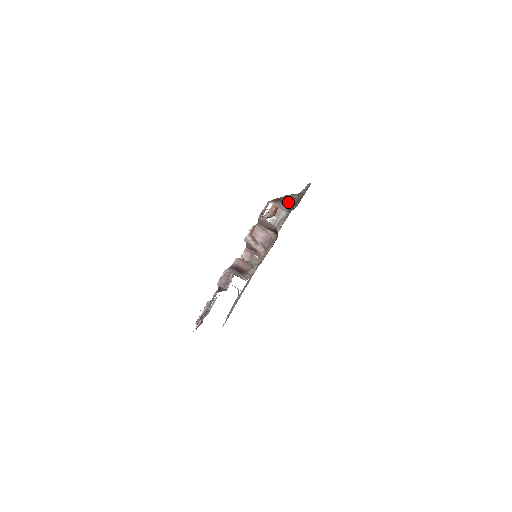
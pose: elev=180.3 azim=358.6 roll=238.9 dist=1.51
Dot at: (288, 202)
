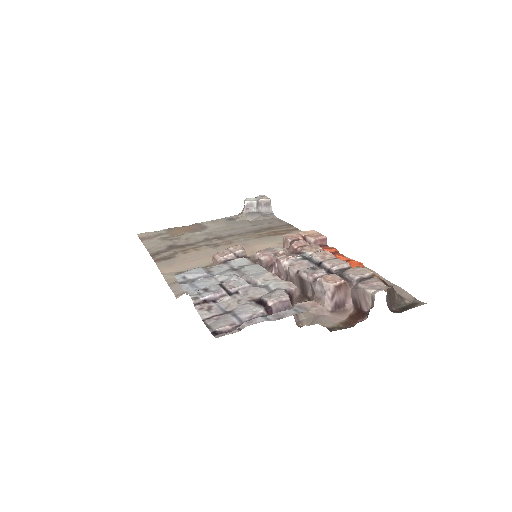
Dot at: (391, 296)
